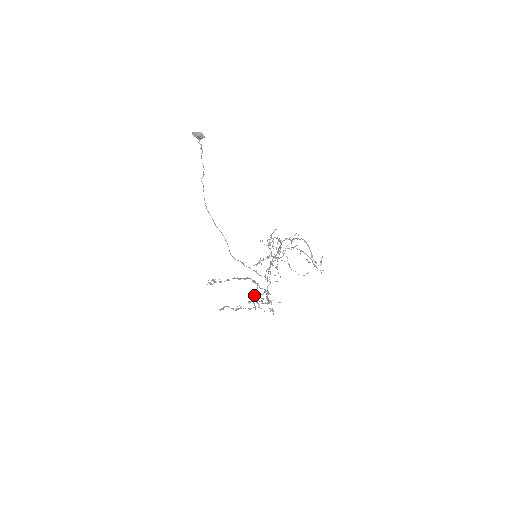
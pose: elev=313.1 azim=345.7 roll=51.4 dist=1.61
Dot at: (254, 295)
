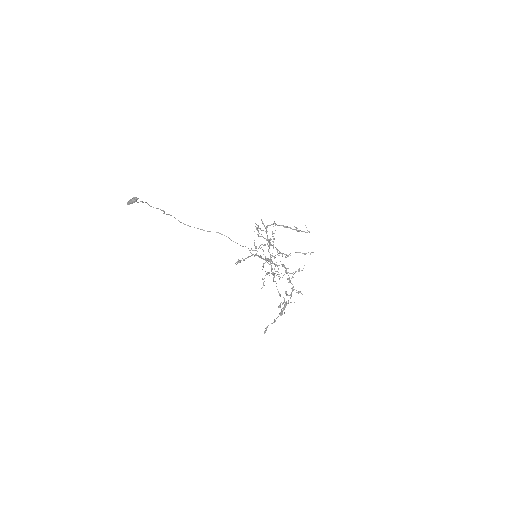
Dot at: (280, 315)
